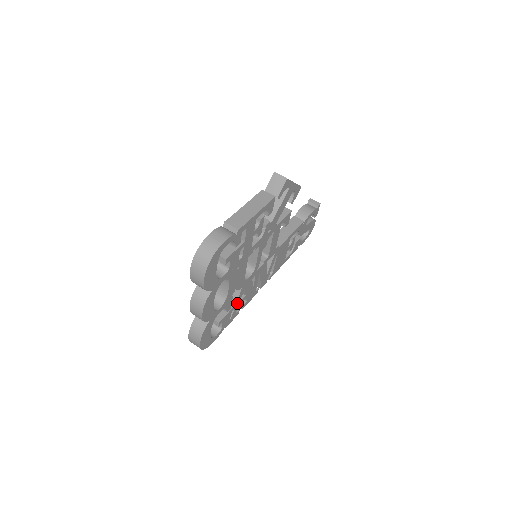
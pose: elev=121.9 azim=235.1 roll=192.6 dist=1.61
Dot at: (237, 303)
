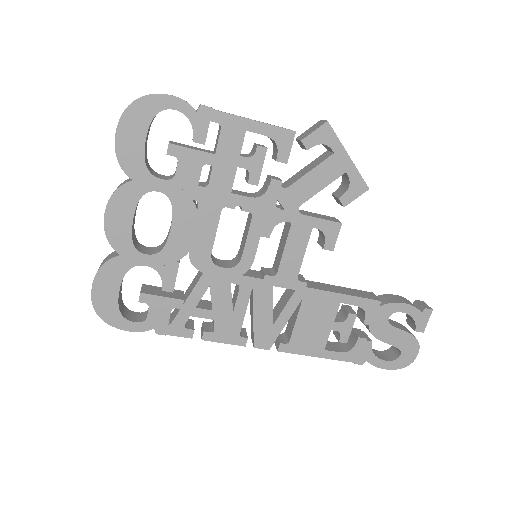
Dot at: (190, 302)
